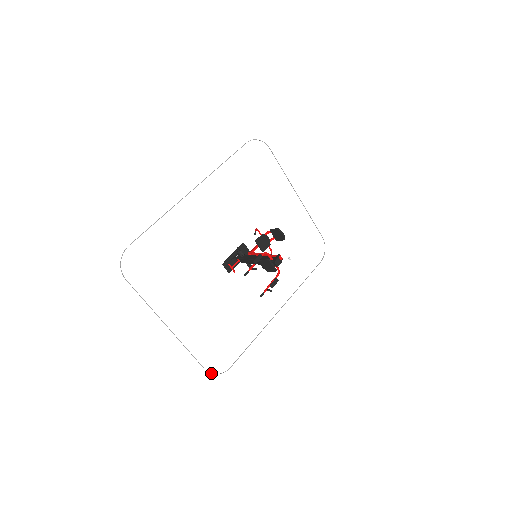
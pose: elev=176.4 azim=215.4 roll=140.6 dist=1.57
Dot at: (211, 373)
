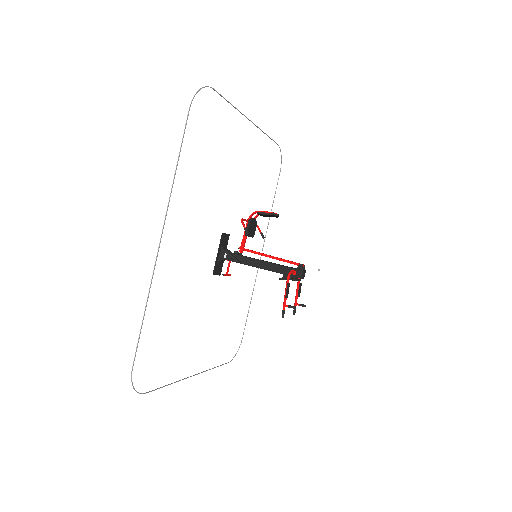
Dot at: (232, 359)
